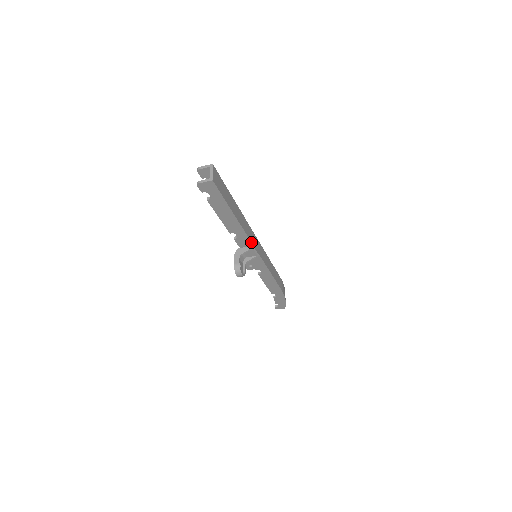
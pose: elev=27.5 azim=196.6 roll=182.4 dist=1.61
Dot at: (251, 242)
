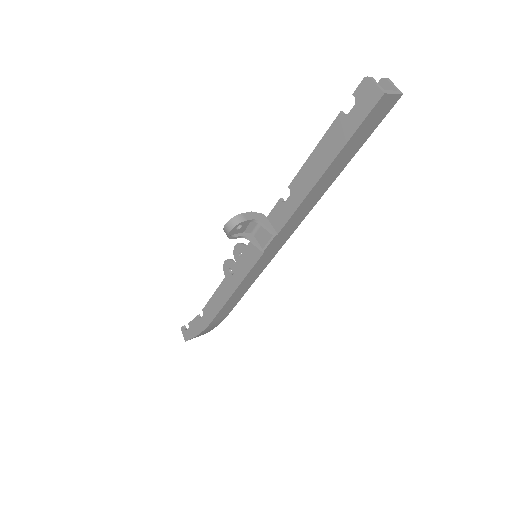
Dot at: (283, 227)
